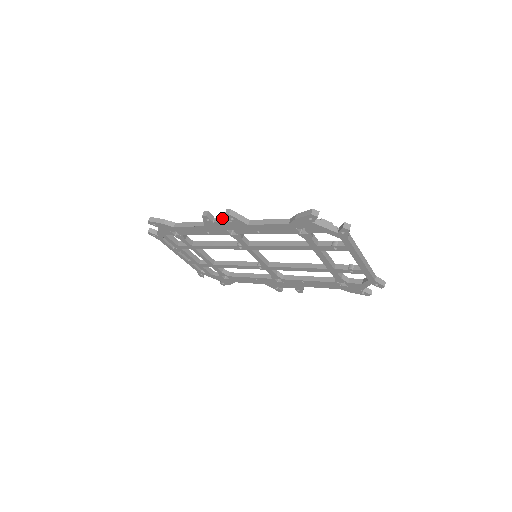
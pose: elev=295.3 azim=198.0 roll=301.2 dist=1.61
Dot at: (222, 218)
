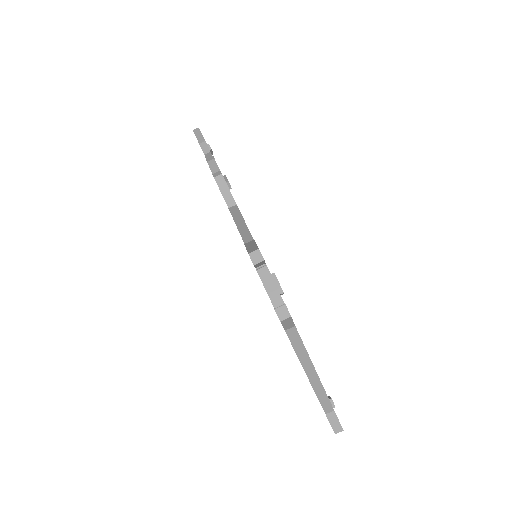
Dot at: occluded
